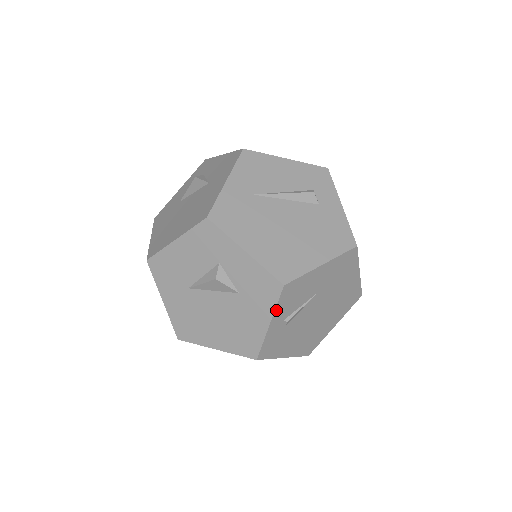
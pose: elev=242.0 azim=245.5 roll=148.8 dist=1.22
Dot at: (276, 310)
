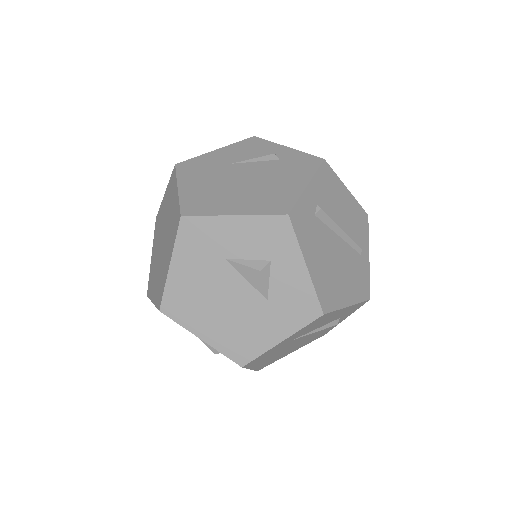
Dot at: occluded
